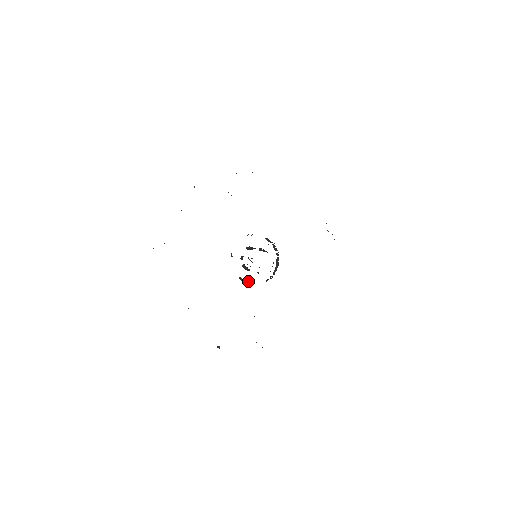
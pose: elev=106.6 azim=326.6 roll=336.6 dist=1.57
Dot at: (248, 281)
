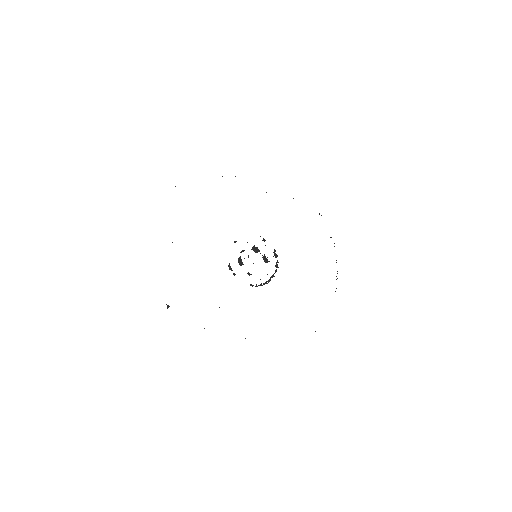
Dot at: occluded
